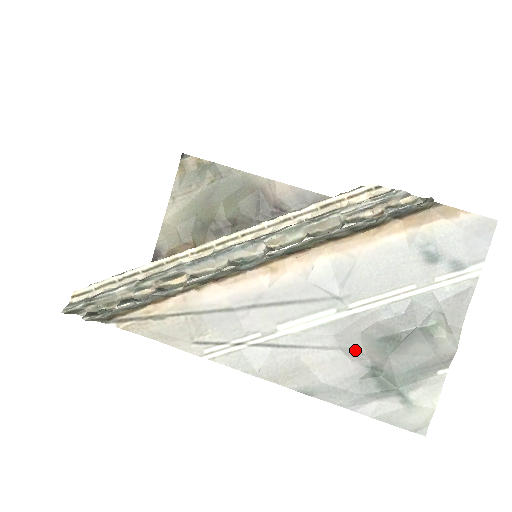
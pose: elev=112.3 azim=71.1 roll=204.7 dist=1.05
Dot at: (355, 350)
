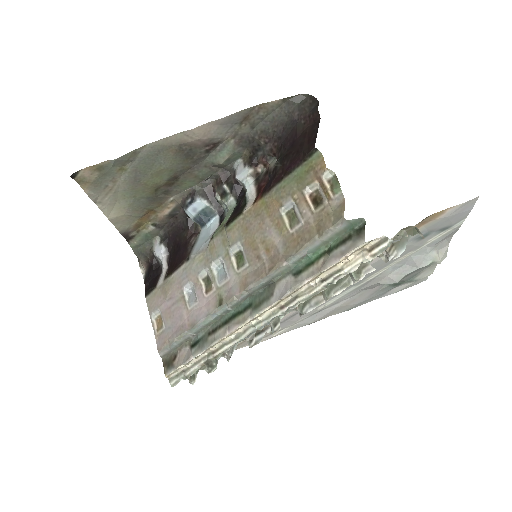
Dot at: (374, 287)
